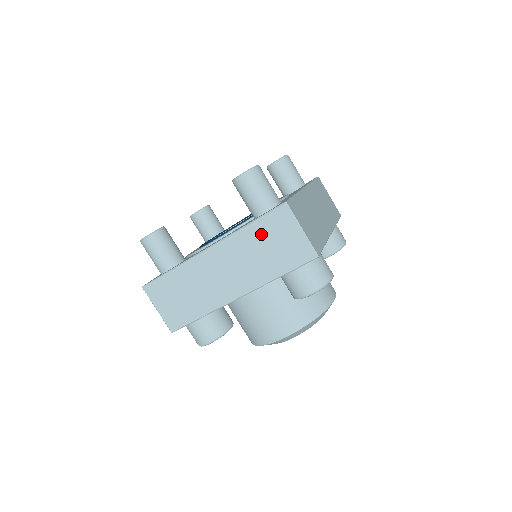
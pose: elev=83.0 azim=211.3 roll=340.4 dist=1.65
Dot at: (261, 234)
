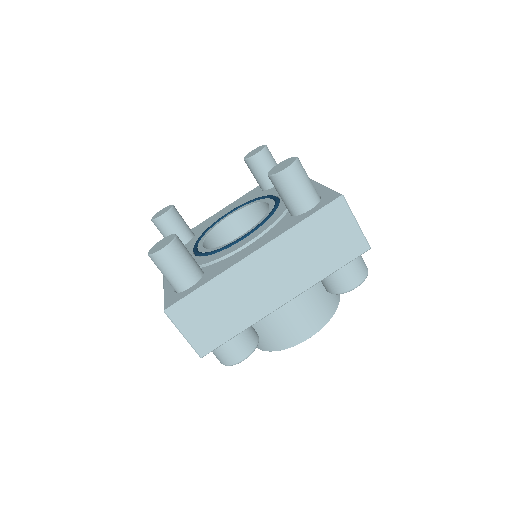
Dot at: (315, 231)
